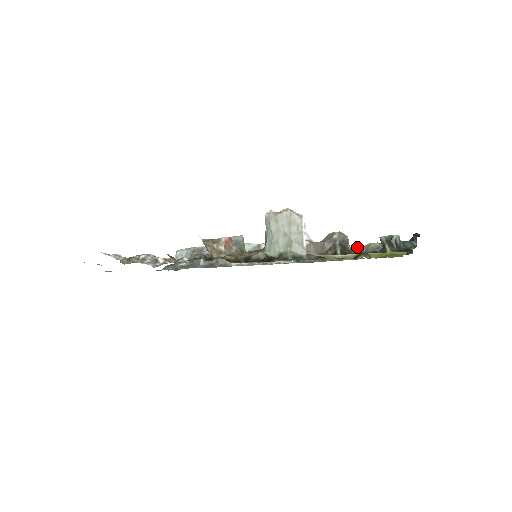
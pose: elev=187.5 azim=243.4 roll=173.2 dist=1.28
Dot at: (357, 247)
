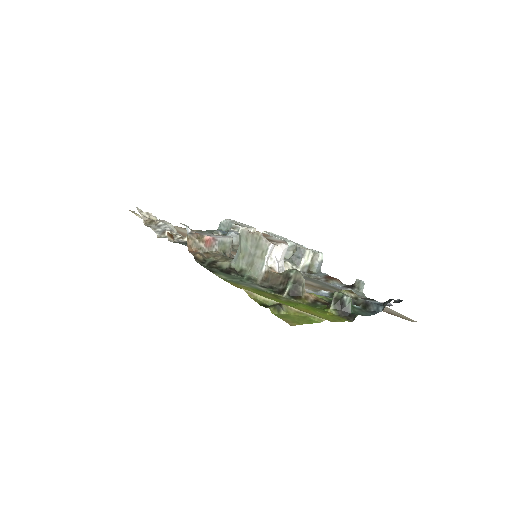
Dot at: (363, 282)
